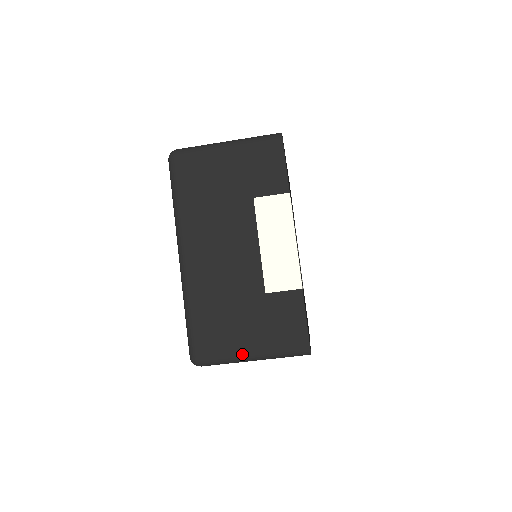
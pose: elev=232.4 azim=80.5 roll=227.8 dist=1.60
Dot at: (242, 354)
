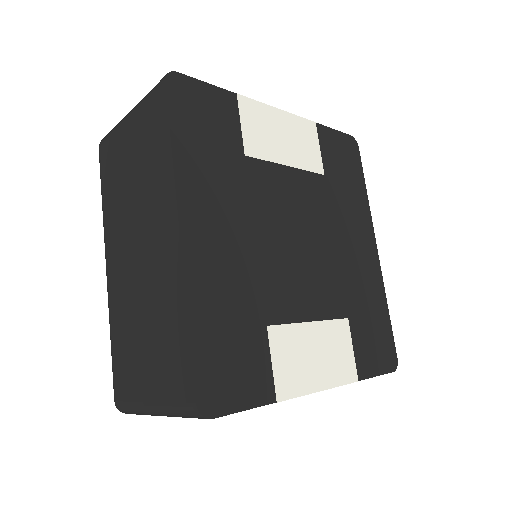
Dot at: occluded
